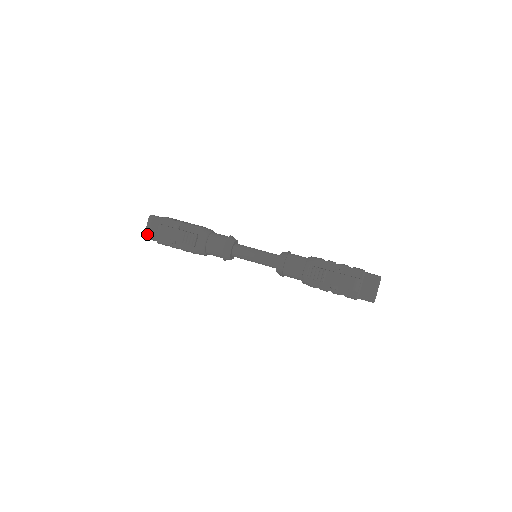
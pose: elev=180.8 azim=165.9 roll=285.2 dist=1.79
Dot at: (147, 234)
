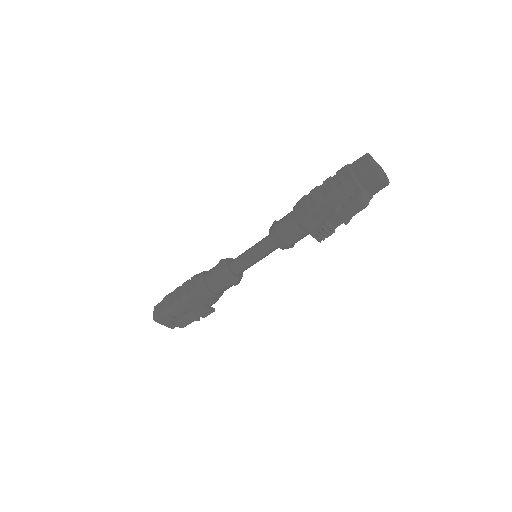
Dot at: (172, 327)
